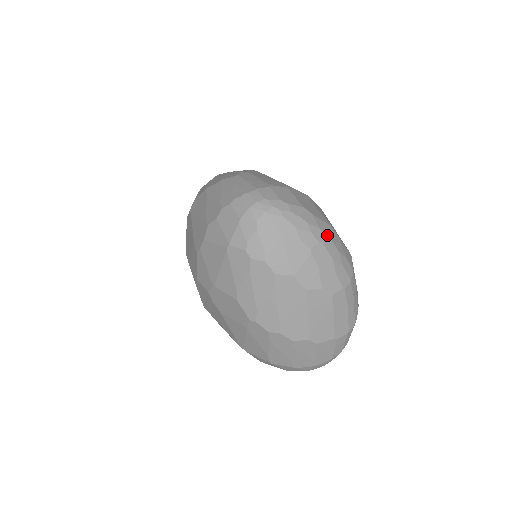
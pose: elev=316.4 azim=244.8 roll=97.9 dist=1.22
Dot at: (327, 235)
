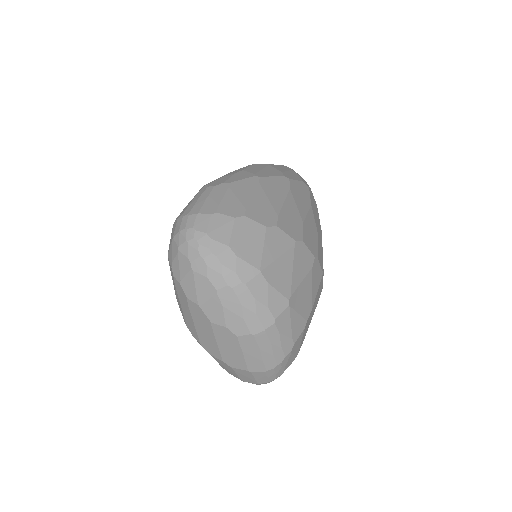
Dot at: (243, 281)
